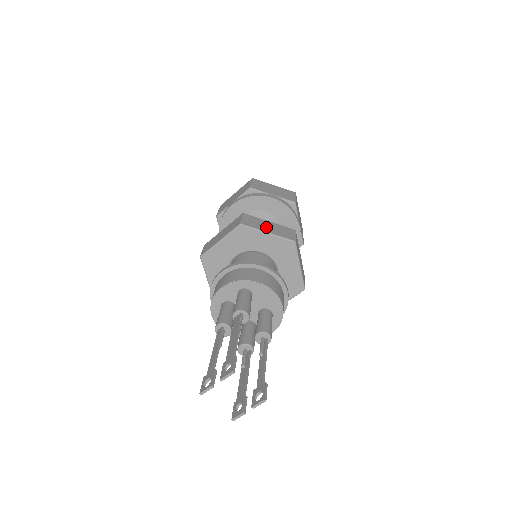
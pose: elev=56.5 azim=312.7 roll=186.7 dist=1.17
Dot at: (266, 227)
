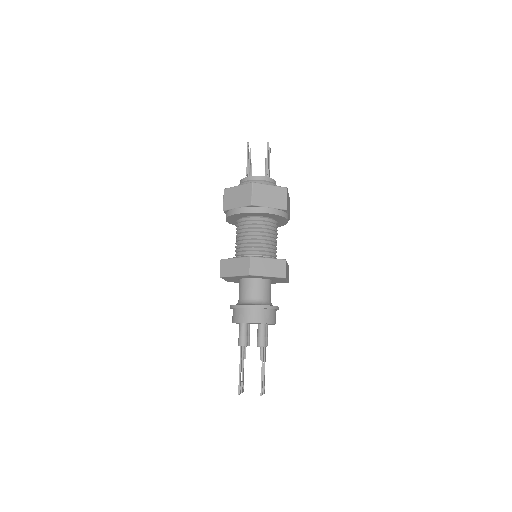
Dot at: (233, 269)
